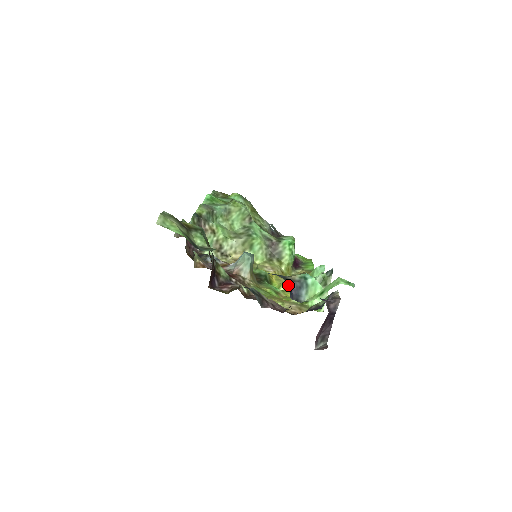
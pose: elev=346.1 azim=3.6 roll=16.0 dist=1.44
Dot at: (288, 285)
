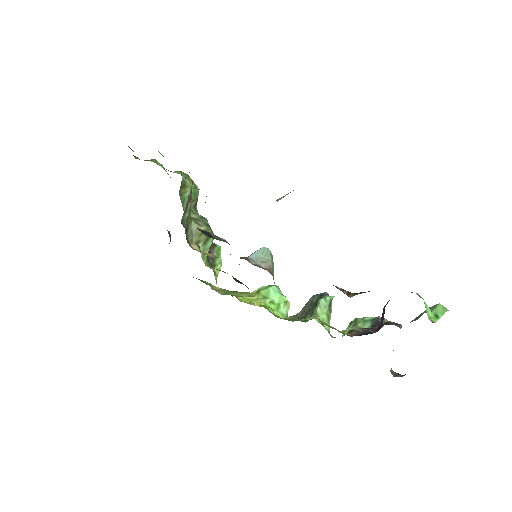
Dot at: occluded
